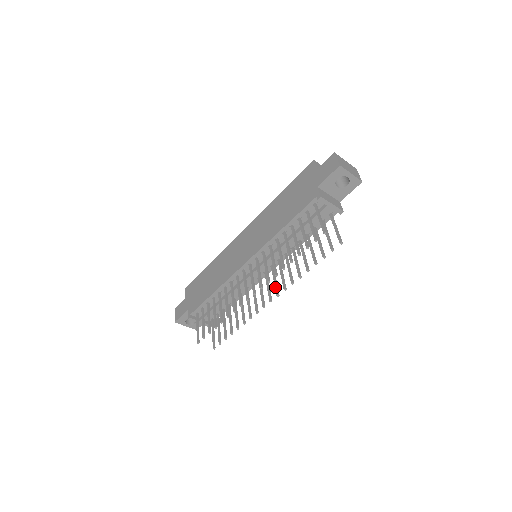
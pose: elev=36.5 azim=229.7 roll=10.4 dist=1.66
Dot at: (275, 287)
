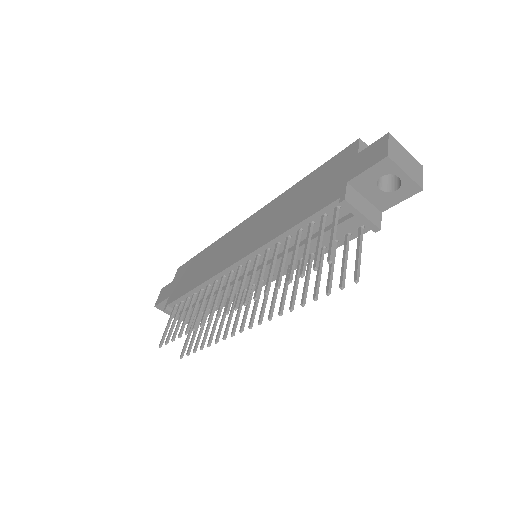
Dot at: (261, 309)
